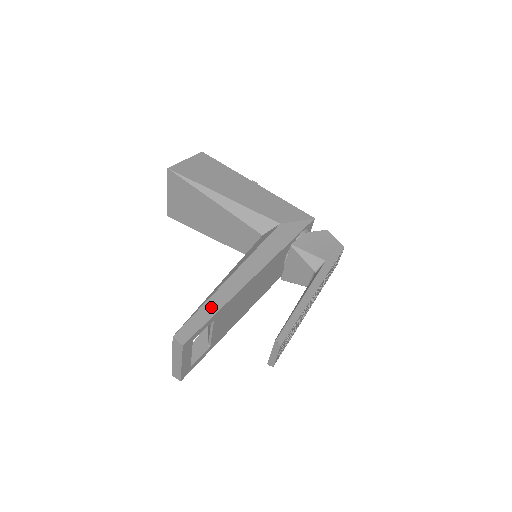
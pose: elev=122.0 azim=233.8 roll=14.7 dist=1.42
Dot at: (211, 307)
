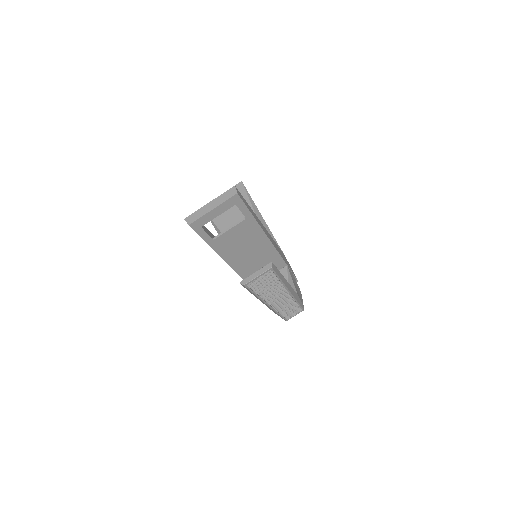
Dot at: (252, 211)
